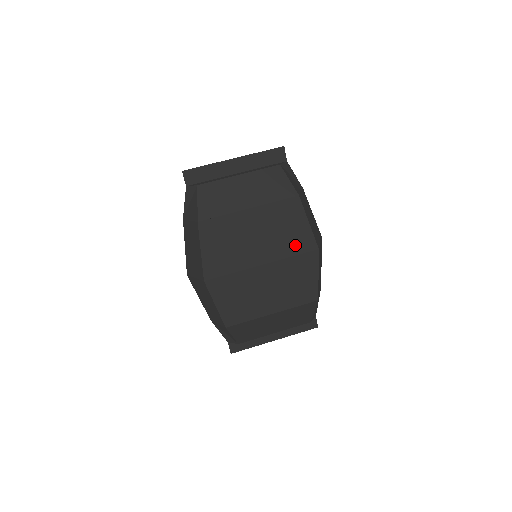
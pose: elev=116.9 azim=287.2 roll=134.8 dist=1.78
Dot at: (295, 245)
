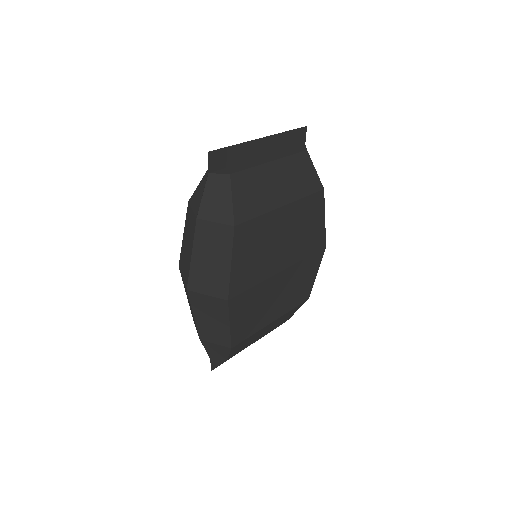
Dot at: (310, 245)
